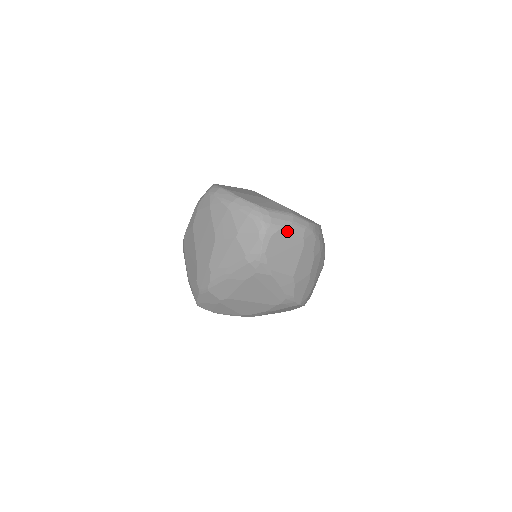
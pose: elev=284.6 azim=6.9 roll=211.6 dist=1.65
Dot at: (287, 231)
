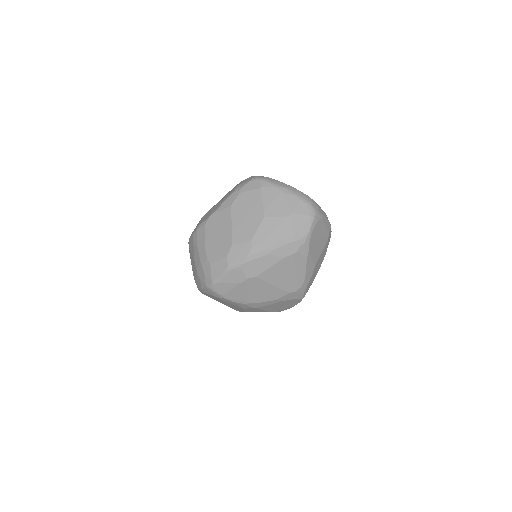
Dot at: (324, 222)
